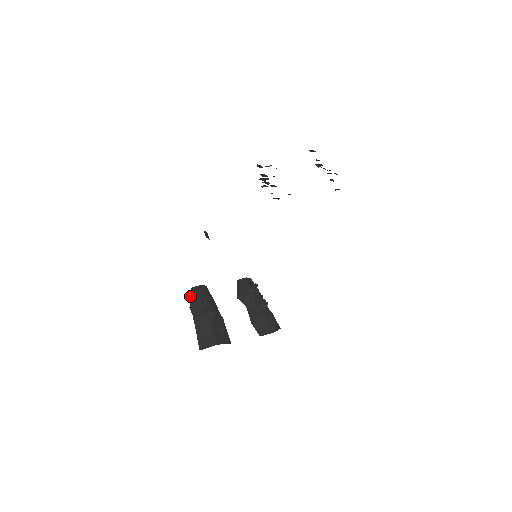
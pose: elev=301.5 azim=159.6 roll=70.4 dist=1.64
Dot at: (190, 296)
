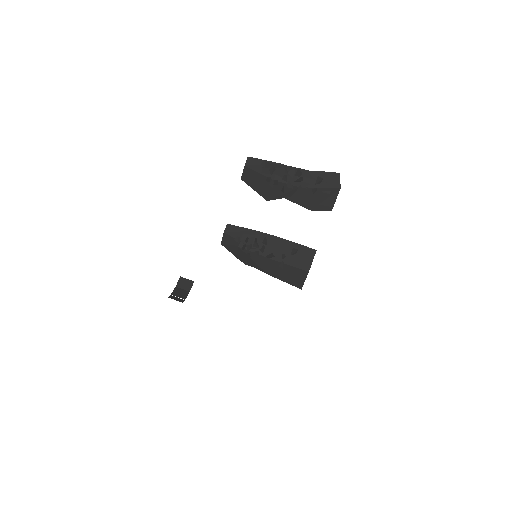
Dot at: occluded
